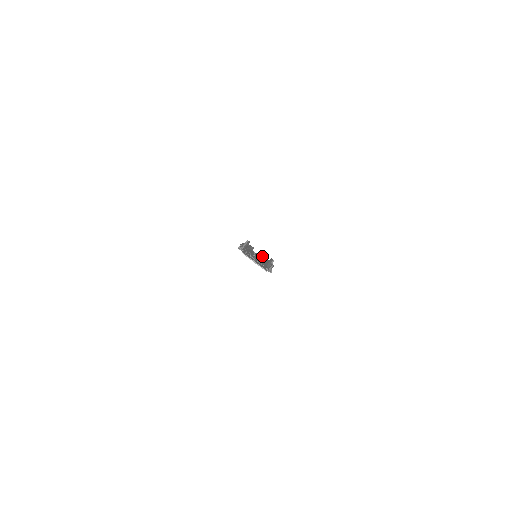
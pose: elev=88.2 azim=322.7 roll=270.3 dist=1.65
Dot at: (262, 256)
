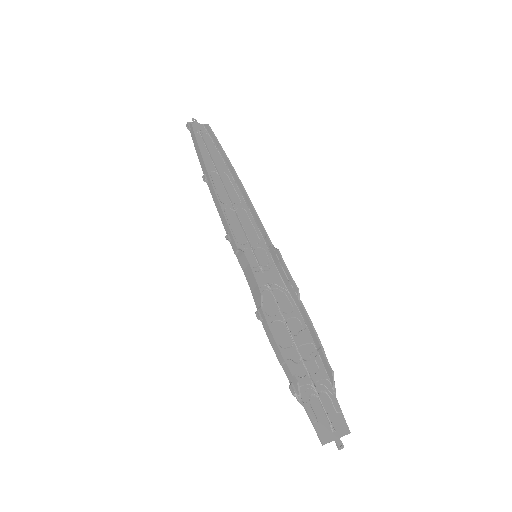
Dot at: (213, 140)
